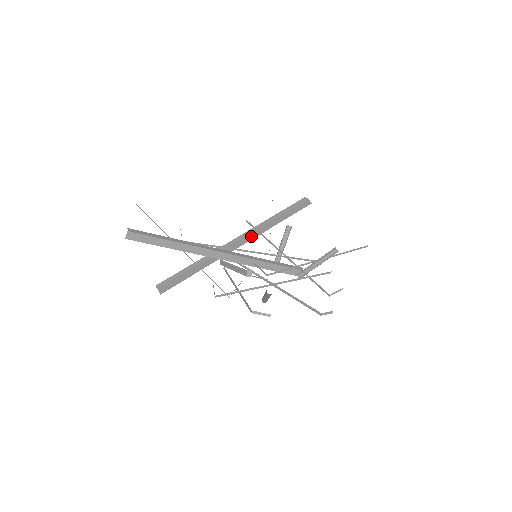
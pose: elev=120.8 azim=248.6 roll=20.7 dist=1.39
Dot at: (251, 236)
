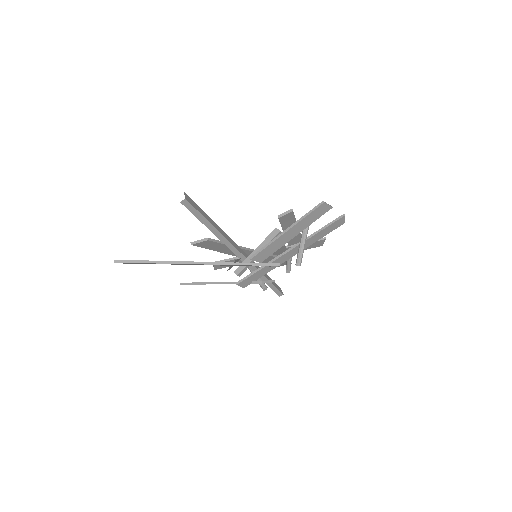
Dot at: occluded
